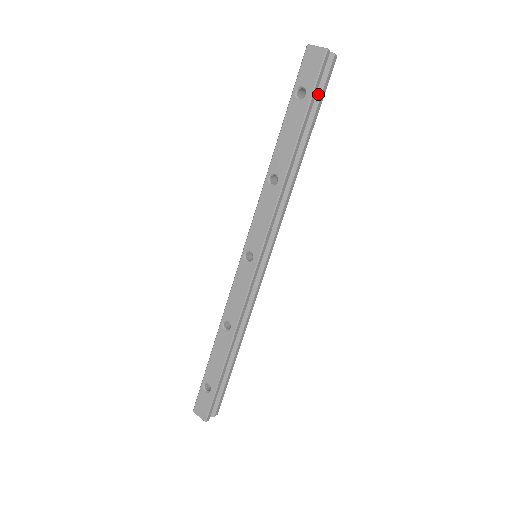
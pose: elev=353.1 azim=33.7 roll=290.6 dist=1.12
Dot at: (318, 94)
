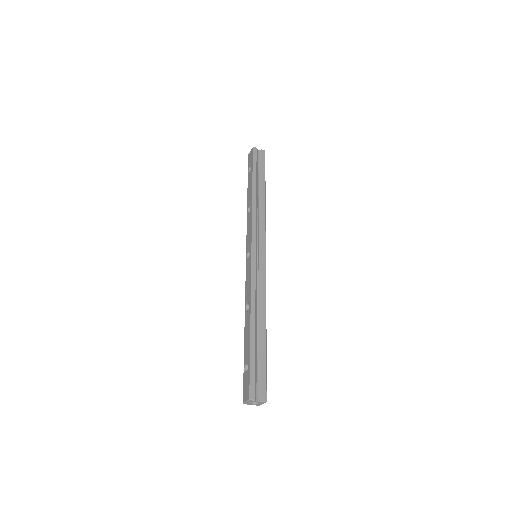
Dot at: (260, 166)
